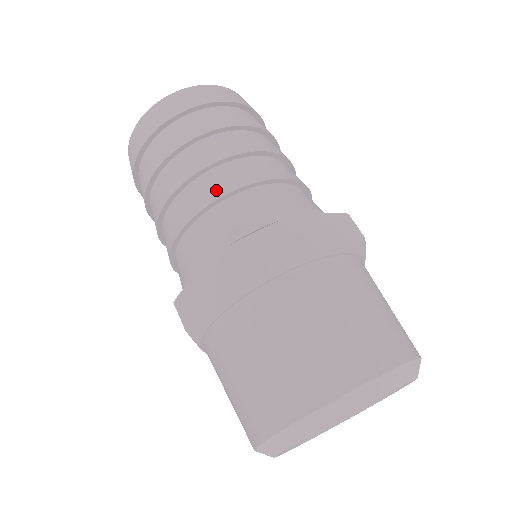
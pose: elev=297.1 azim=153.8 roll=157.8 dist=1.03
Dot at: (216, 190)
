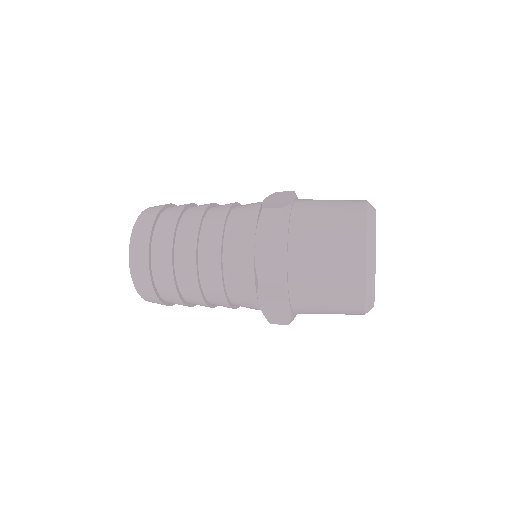
Dot at: occluded
